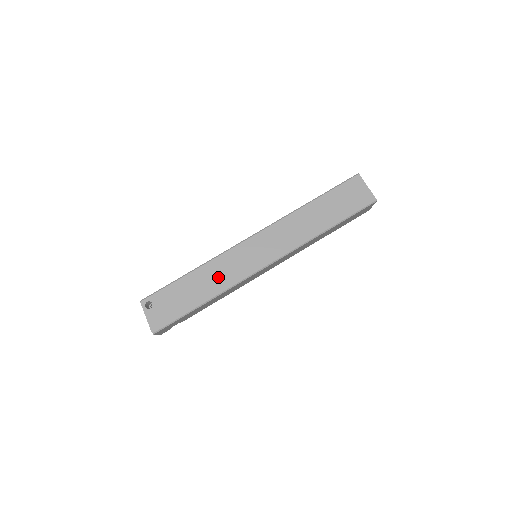
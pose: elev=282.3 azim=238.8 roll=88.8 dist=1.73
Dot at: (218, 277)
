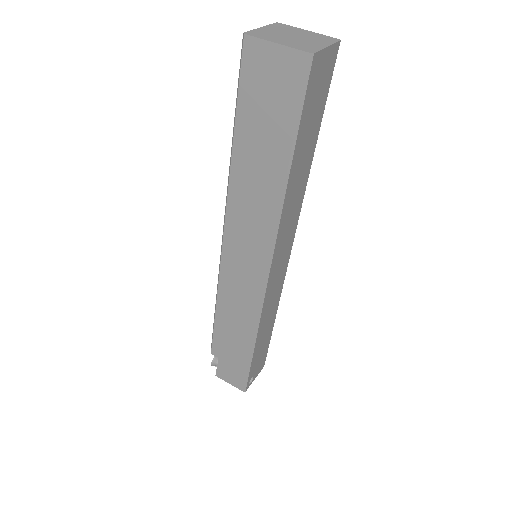
Dot at: (271, 313)
